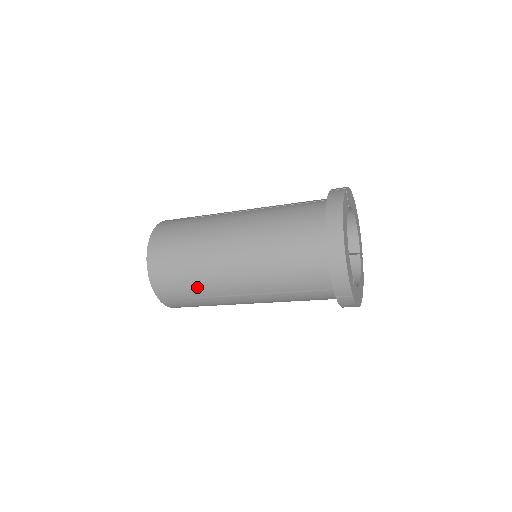
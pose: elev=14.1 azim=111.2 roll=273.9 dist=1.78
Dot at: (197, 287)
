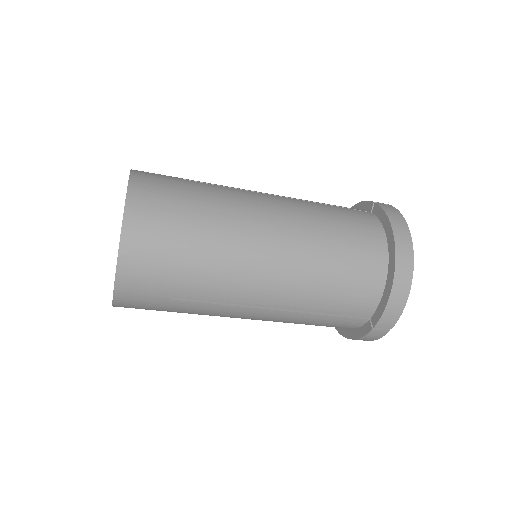
Dot at: (196, 284)
